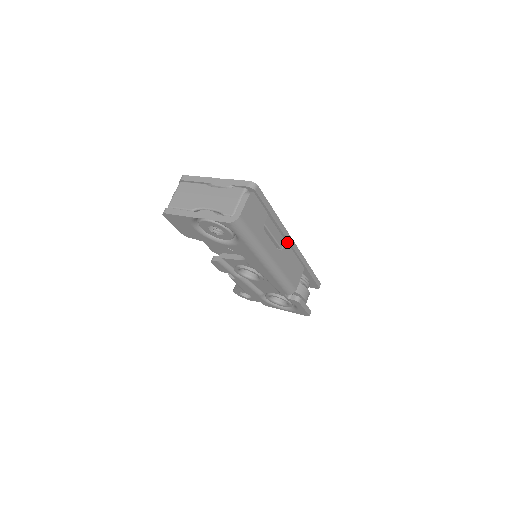
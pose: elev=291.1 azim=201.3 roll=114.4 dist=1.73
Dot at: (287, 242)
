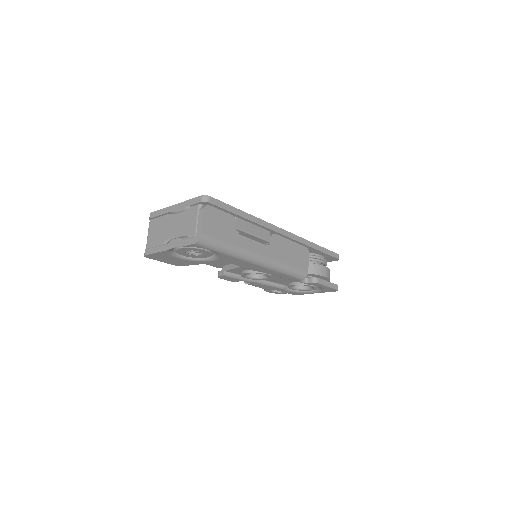
Dot at: (275, 233)
